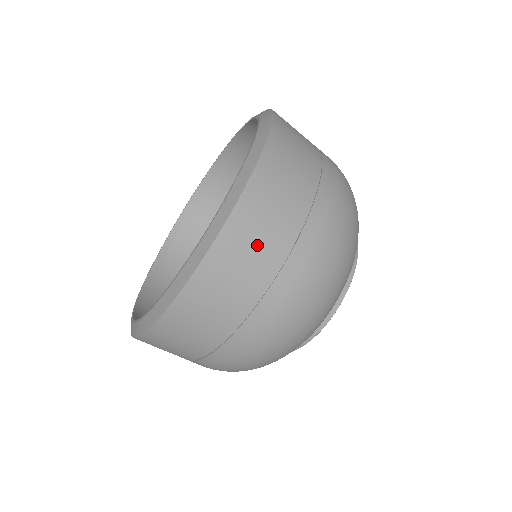
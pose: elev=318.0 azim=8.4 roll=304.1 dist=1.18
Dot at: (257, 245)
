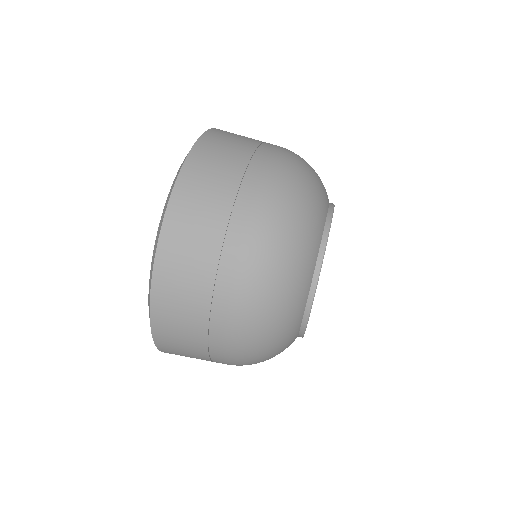
Dot at: (202, 207)
